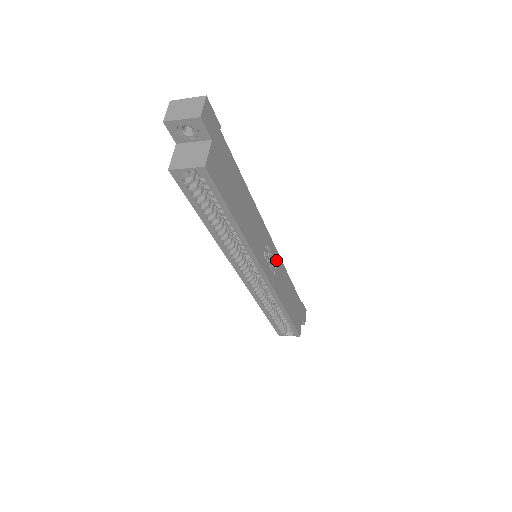
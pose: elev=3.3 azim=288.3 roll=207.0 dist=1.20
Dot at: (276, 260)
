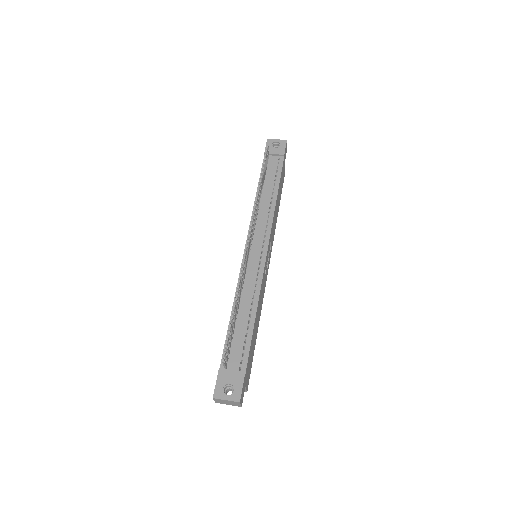
Dot at: (270, 241)
